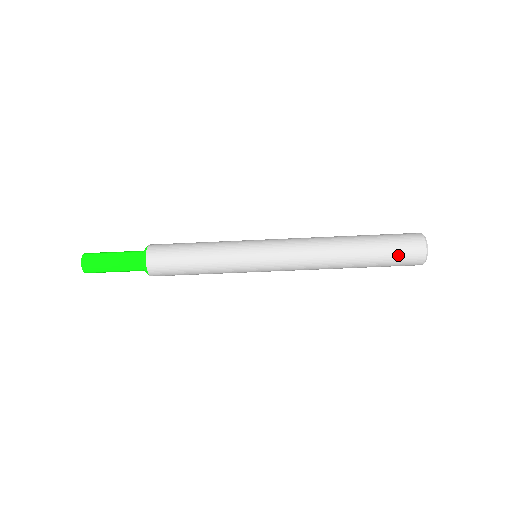
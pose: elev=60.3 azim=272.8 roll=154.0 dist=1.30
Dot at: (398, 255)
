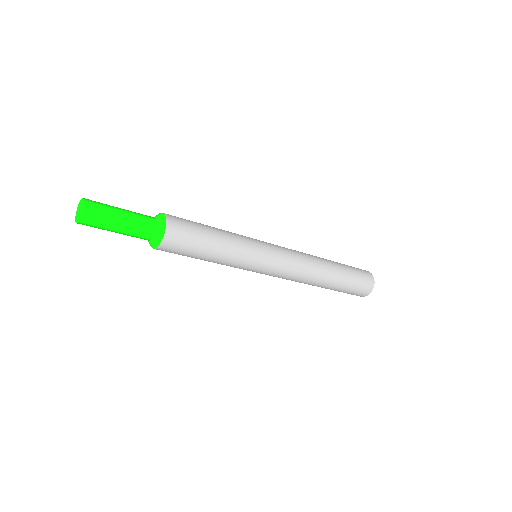
Dot at: occluded
